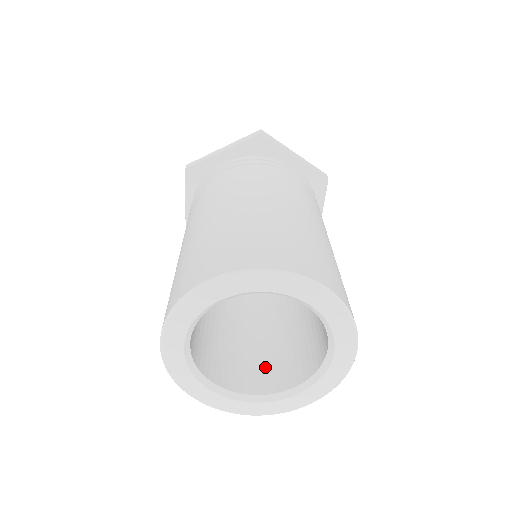
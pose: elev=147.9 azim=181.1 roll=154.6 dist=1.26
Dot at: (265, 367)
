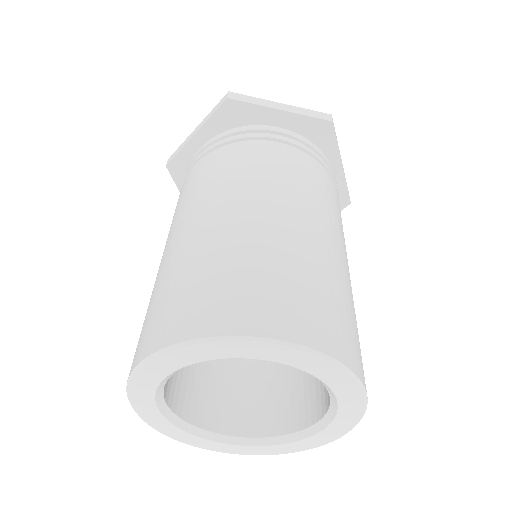
Dot at: (215, 392)
